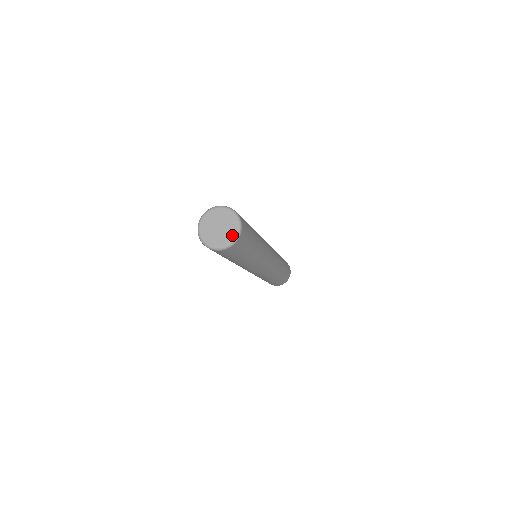
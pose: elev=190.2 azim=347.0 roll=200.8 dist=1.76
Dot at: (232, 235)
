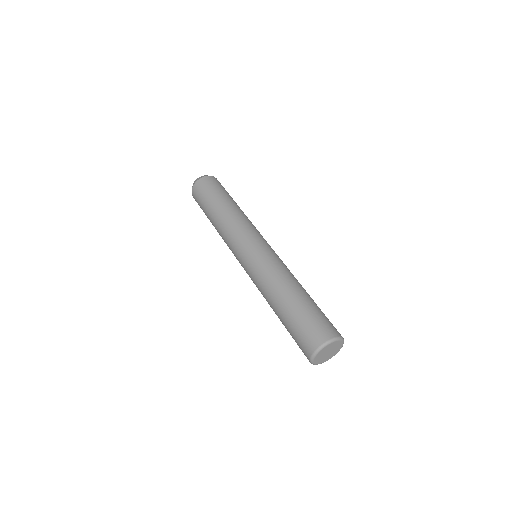
Dot at: occluded
